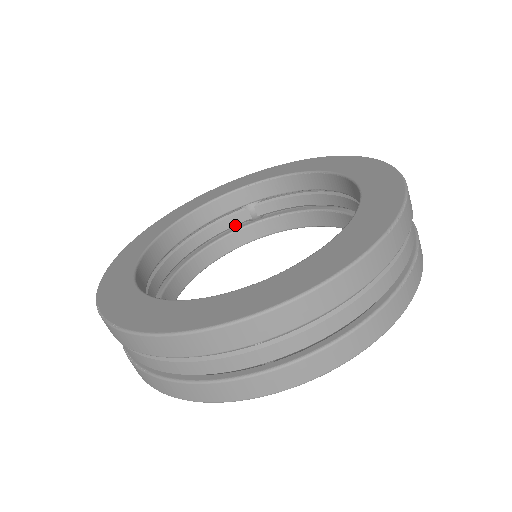
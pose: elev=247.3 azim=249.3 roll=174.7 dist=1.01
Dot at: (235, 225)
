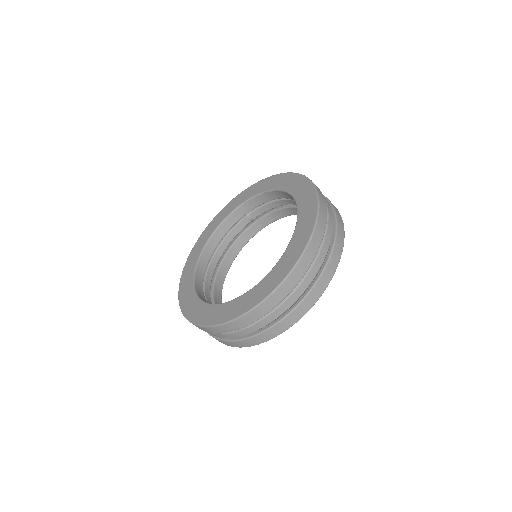
Dot at: occluded
